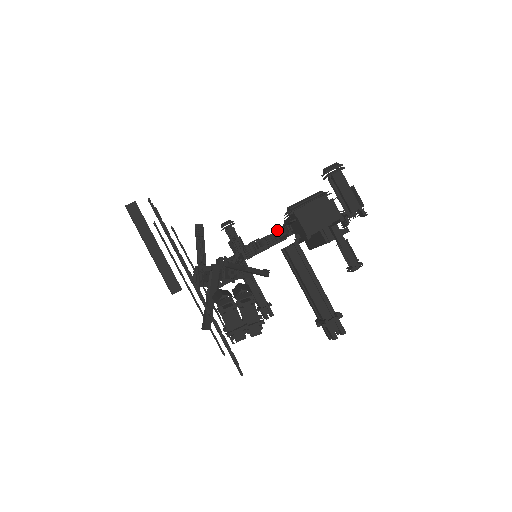
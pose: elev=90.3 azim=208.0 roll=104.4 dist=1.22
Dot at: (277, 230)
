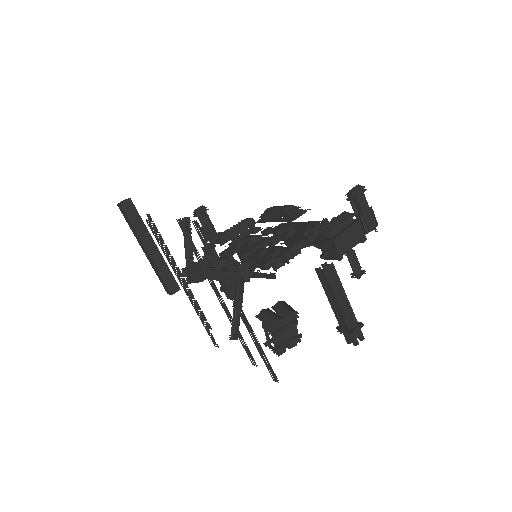
Dot at: (298, 243)
